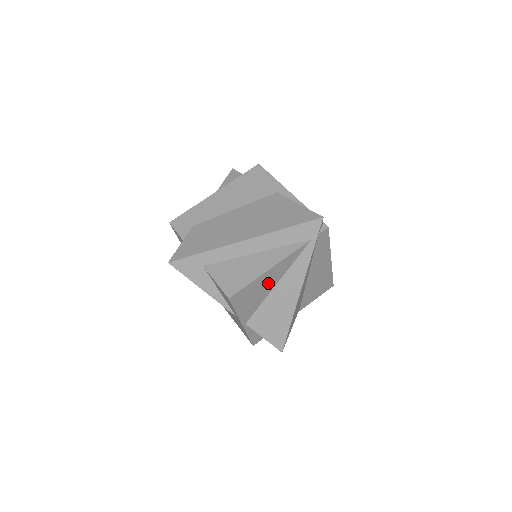
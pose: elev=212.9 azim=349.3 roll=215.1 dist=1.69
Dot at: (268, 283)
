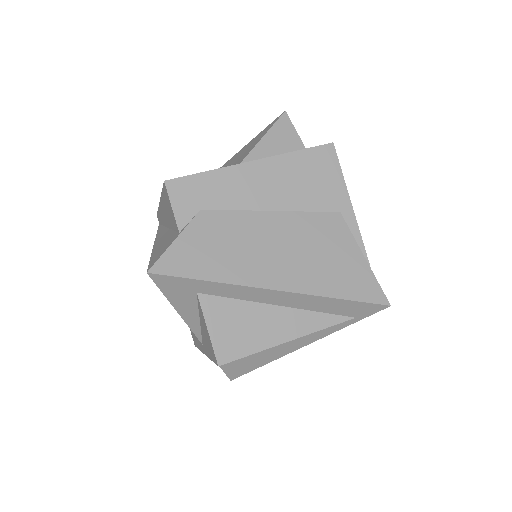
Dot at: occluded
